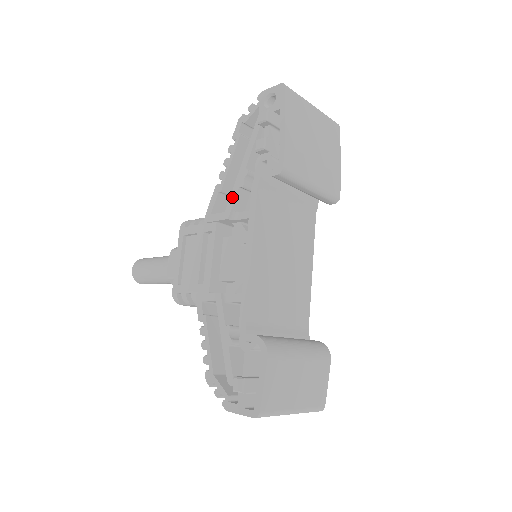
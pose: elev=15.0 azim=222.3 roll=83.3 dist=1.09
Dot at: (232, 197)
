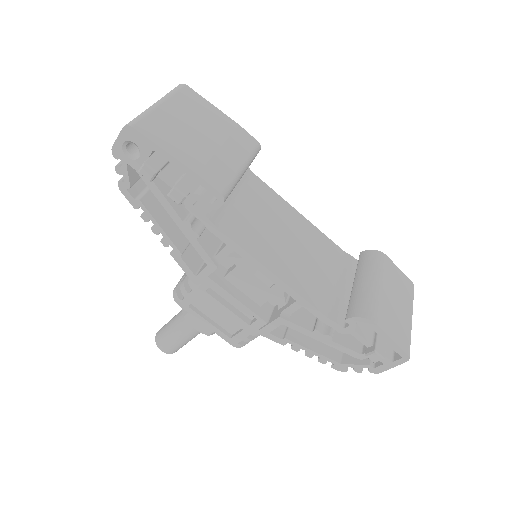
Dot at: (199, 251)
